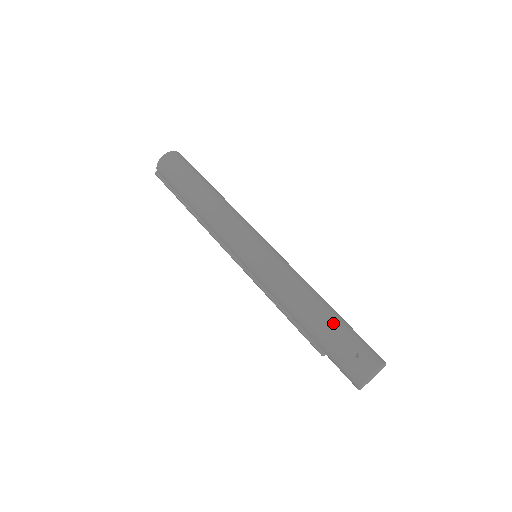
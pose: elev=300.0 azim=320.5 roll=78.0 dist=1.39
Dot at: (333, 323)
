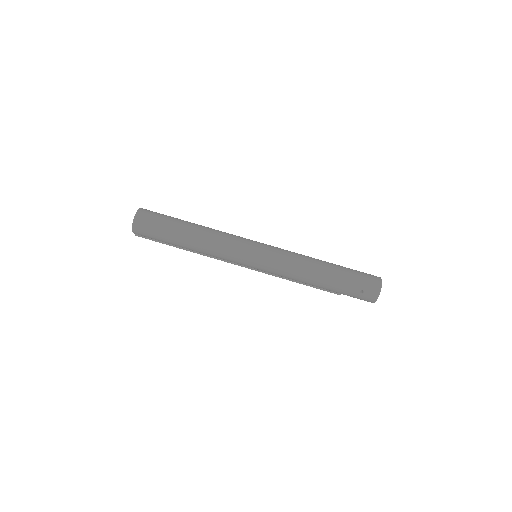
Dot at: (337, 281)
